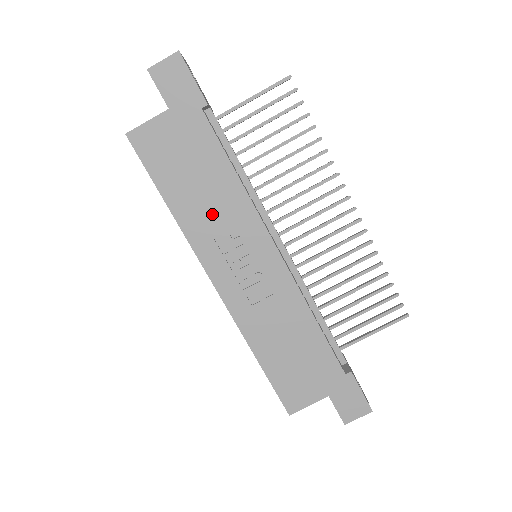
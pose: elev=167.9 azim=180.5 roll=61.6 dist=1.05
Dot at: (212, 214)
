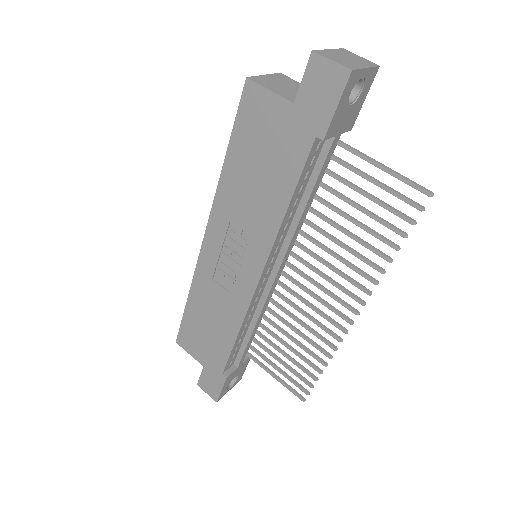
Dot at: (245, 207)
